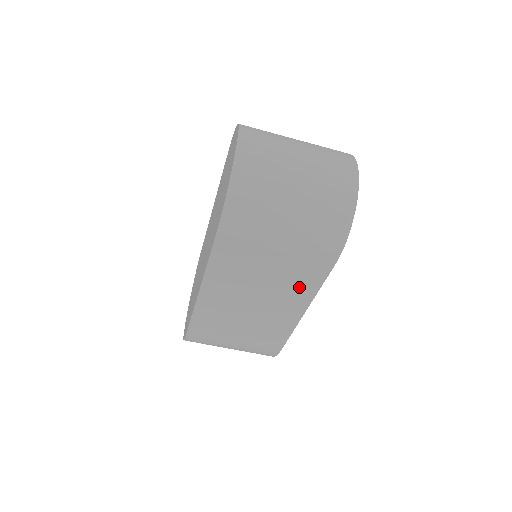
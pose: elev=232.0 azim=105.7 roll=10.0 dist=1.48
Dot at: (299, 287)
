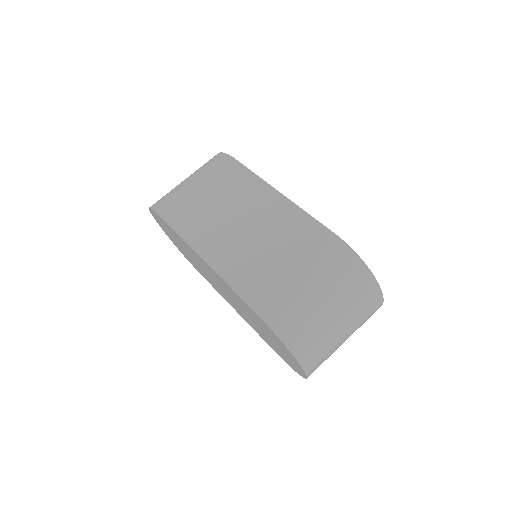
Dot at: (245, 187)
